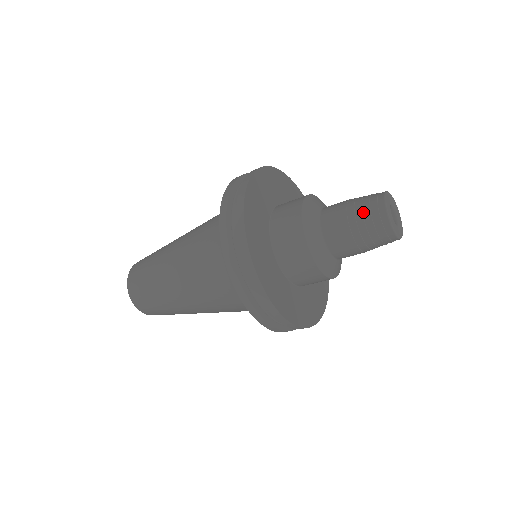
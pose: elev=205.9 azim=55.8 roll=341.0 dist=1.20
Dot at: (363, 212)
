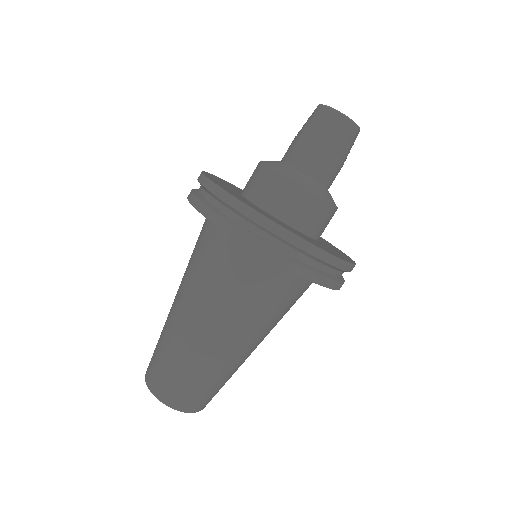
Dot at: occluded
